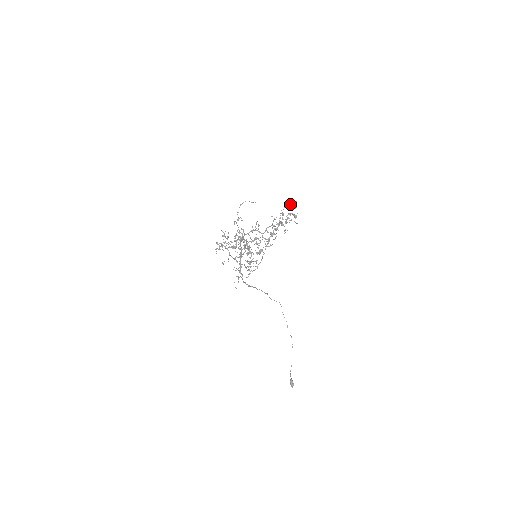
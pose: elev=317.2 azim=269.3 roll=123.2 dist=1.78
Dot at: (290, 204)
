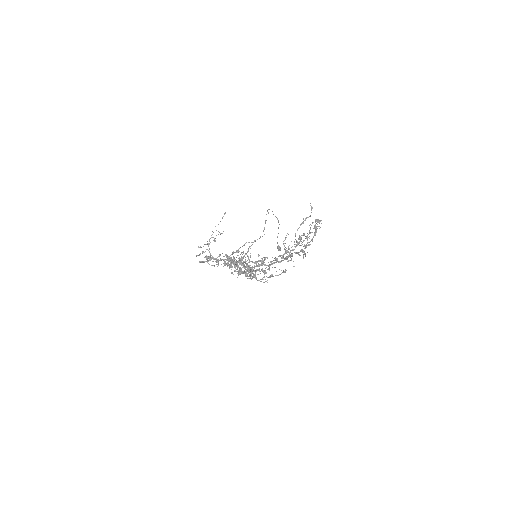
Dot at: (311, 225)
